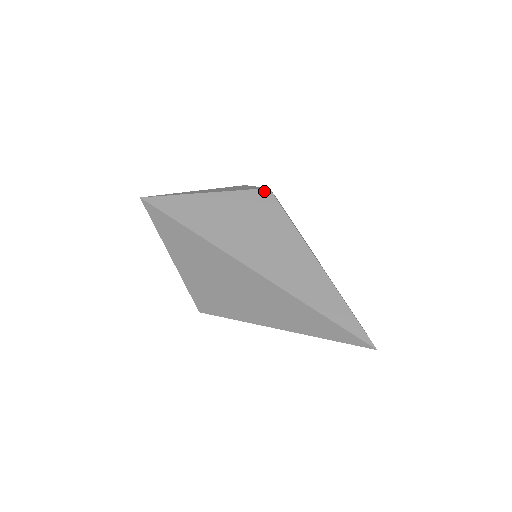
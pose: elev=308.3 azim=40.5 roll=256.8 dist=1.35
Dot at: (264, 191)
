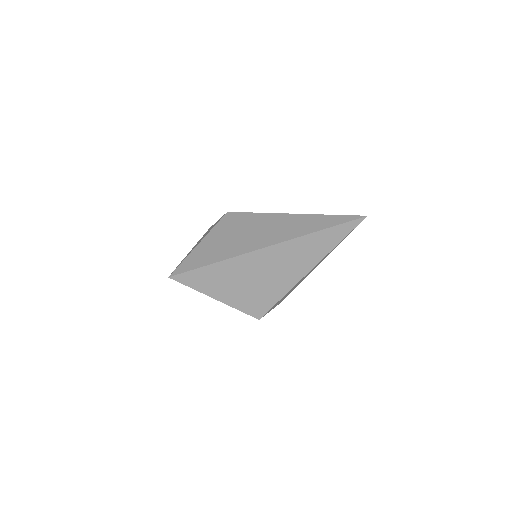
Dot at: (227, 215)
